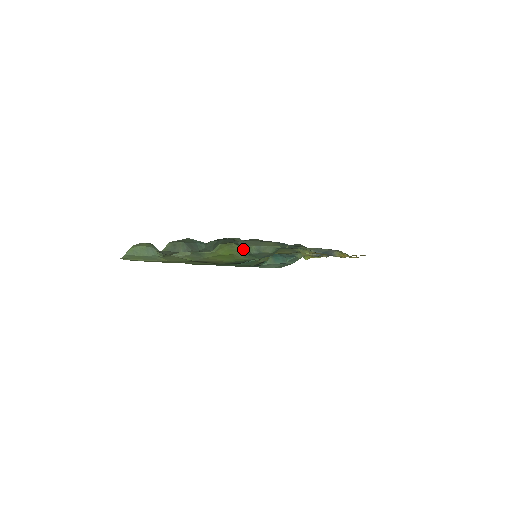
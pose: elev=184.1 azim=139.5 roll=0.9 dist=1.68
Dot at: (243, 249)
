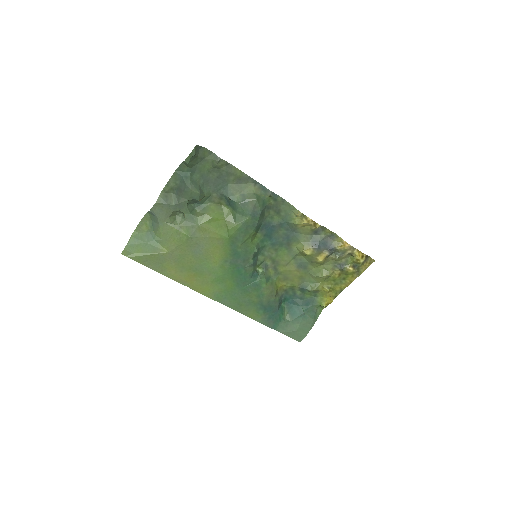
Dot at: (229, 198)
